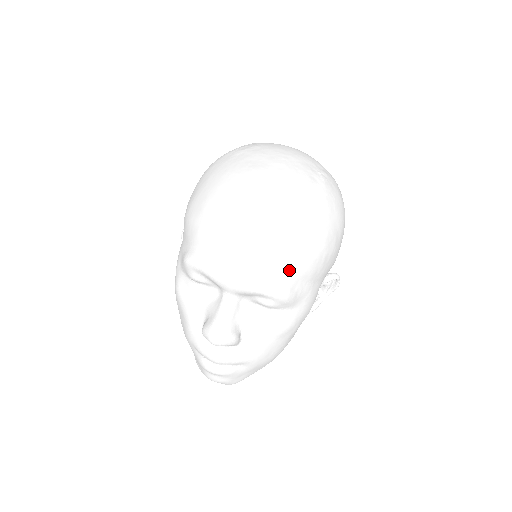
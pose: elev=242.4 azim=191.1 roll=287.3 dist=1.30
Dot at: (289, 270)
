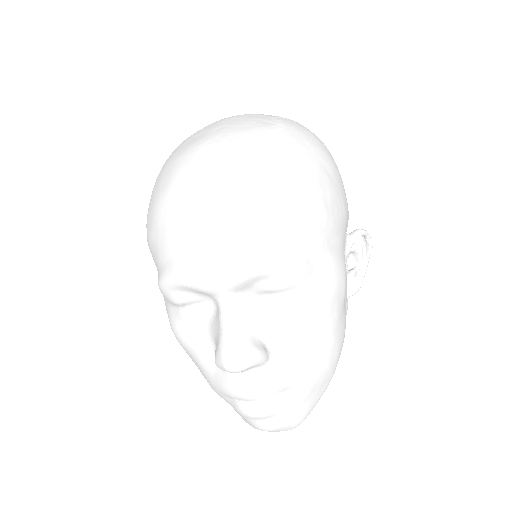
Dot at: (279, 229)
